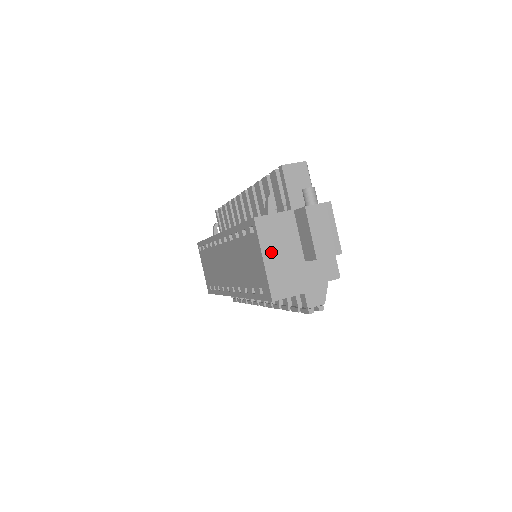
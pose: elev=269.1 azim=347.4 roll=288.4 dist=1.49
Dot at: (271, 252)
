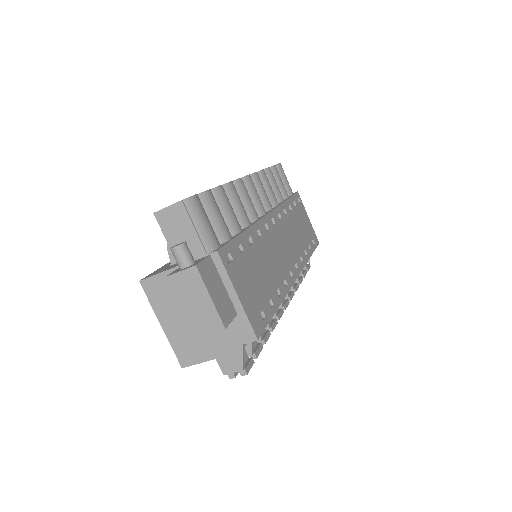
Dot at: (167, 316)
